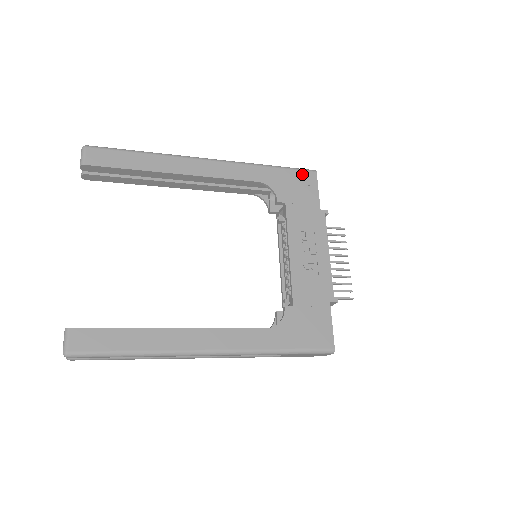
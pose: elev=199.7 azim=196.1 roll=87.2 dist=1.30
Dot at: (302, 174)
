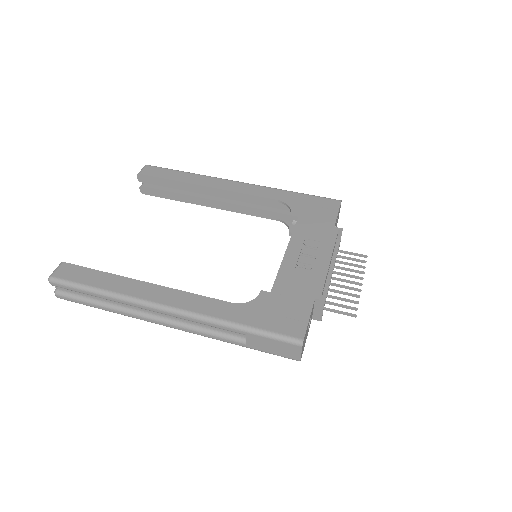
Dot at: (325, 200)
